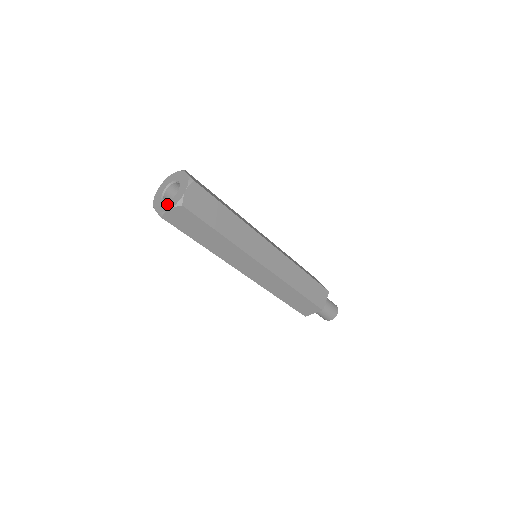
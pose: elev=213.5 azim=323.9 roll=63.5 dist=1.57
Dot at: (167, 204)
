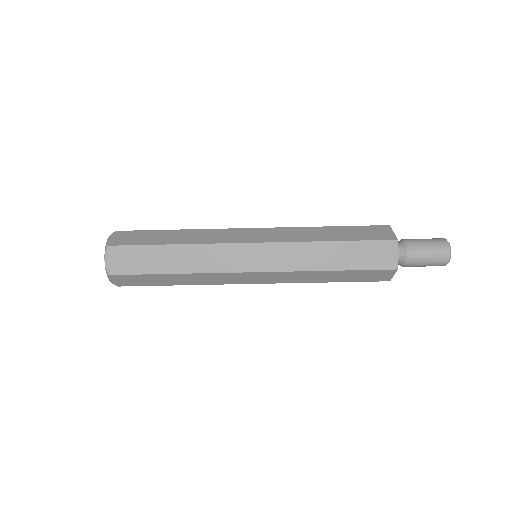
Dot at: occluded
